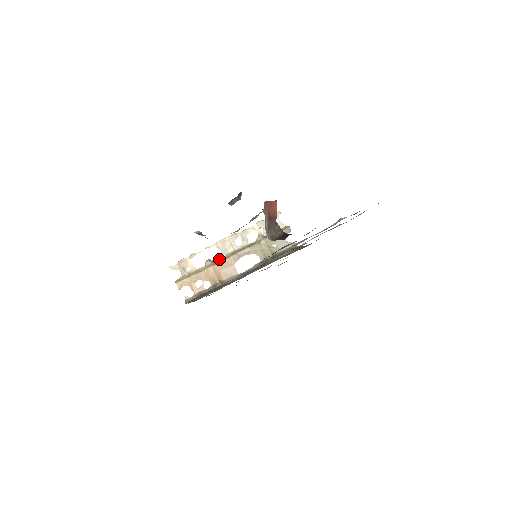
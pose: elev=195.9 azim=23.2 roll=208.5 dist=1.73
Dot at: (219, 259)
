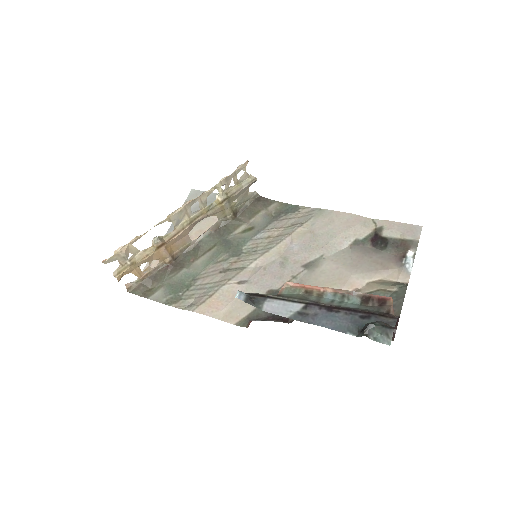
Dot at: (171, 233)
